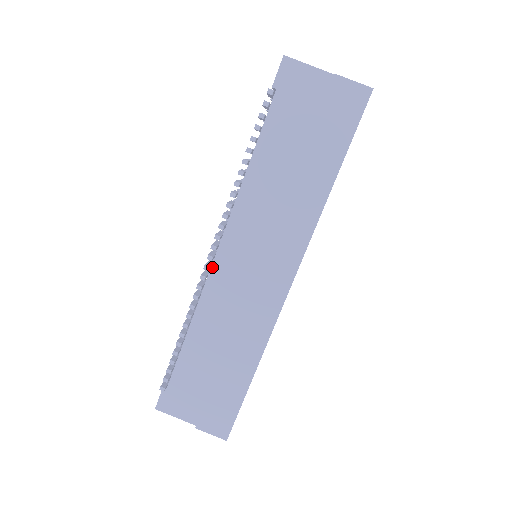
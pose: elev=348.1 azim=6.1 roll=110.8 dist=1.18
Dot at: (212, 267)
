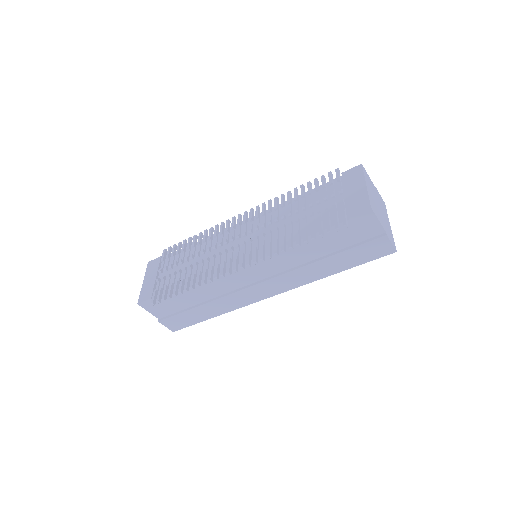
Dot at: (231, 268)
